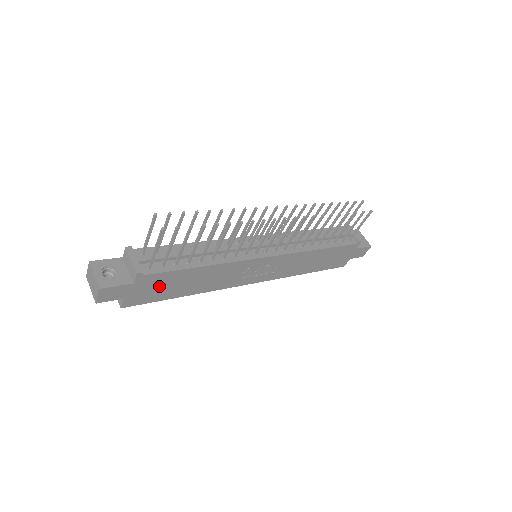
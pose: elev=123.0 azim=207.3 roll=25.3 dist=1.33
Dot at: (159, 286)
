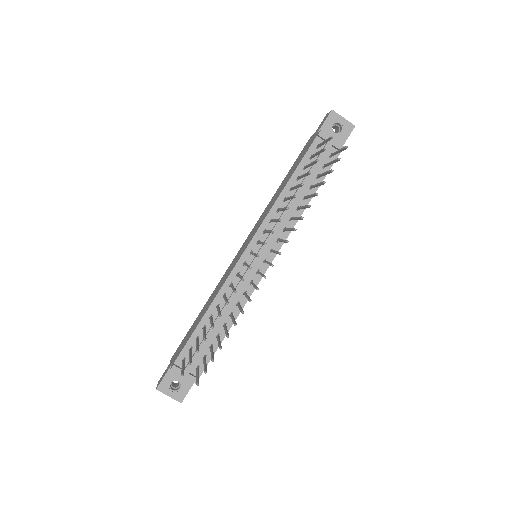
Dot at: occluded
